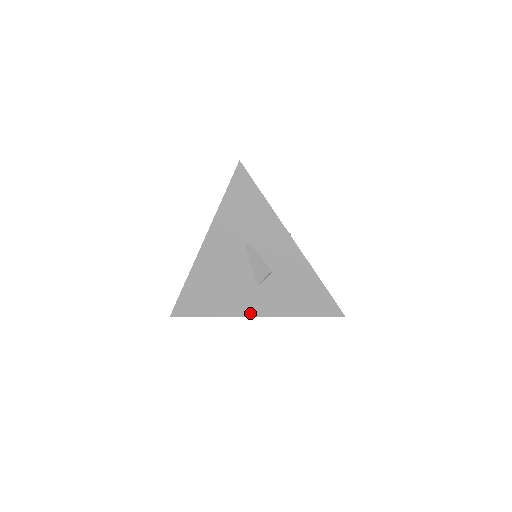
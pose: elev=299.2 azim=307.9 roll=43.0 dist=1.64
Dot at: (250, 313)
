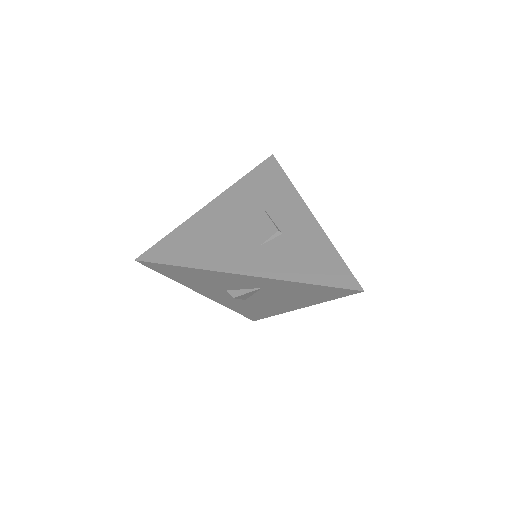
Dot at: (242, 270)
